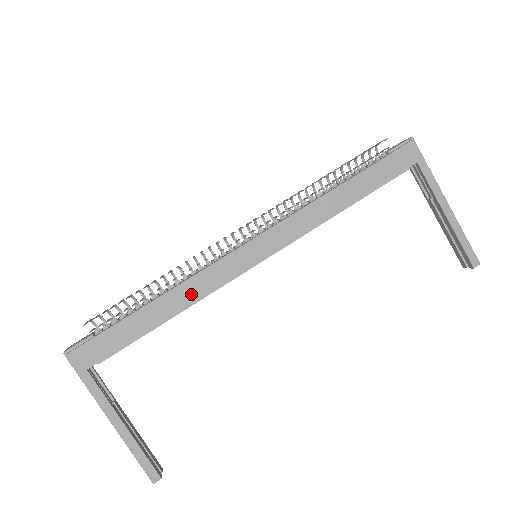
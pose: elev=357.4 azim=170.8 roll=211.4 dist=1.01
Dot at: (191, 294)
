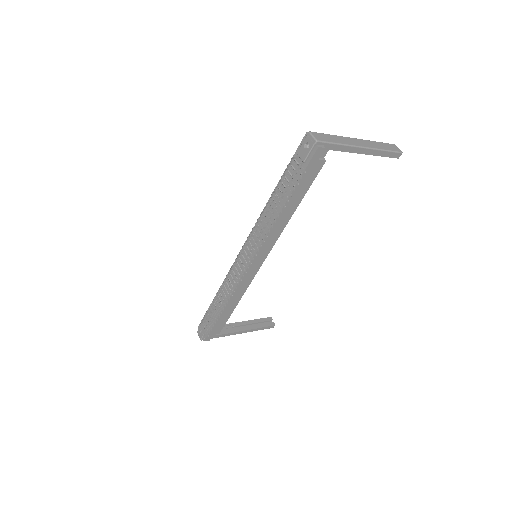
Dot at: (238, 295)
